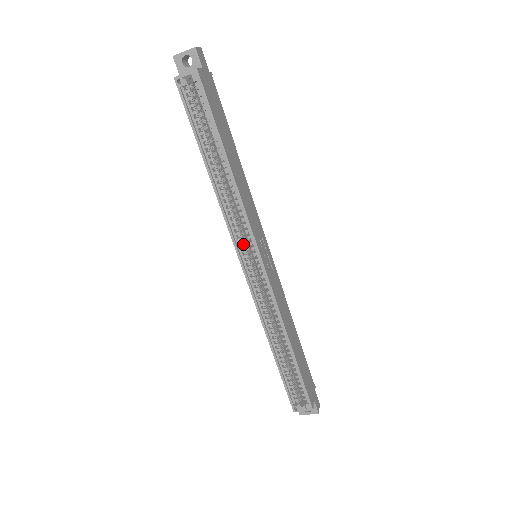
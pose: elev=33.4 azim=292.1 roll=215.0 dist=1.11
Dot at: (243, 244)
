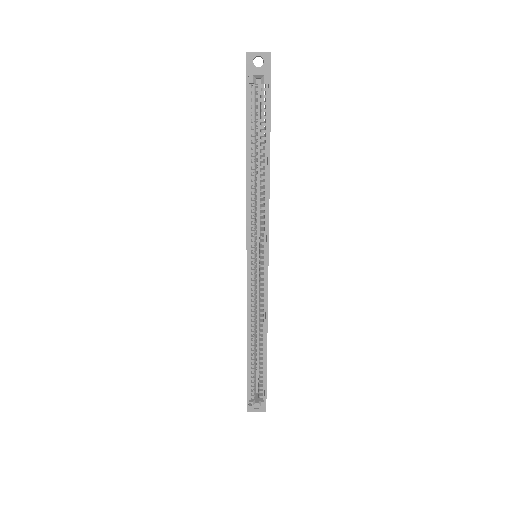
Dot at: (255, 243)
